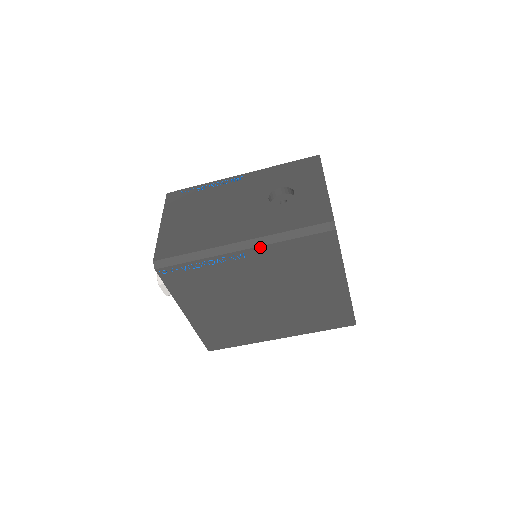
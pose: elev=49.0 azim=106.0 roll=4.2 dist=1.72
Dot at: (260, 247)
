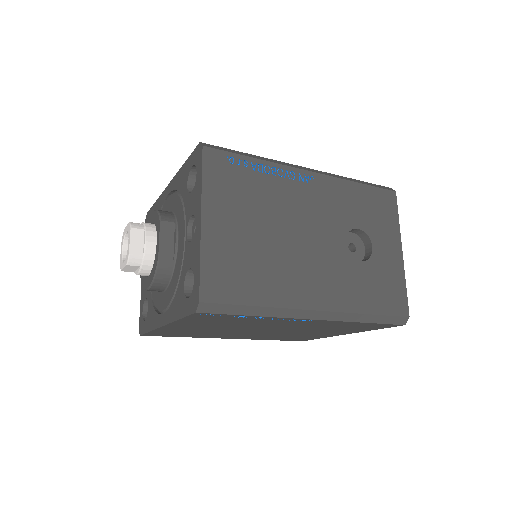
Dot at: (332, 321)
